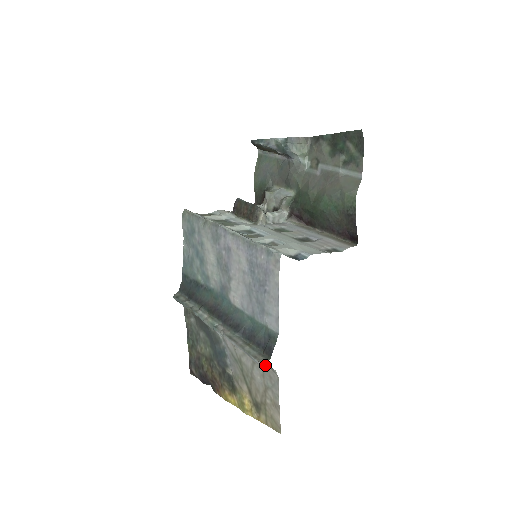
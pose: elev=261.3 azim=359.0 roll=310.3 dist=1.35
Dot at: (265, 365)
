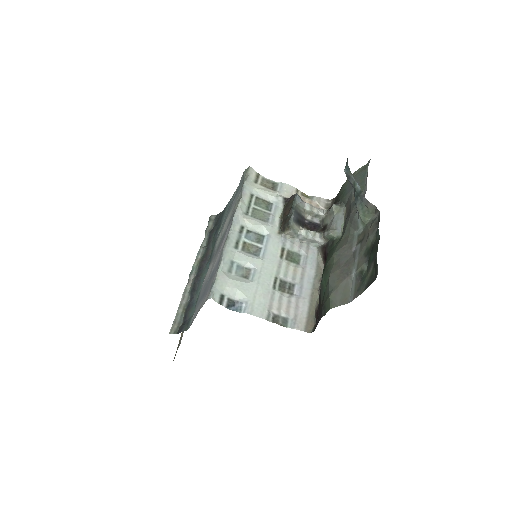
Dot at: occluded
